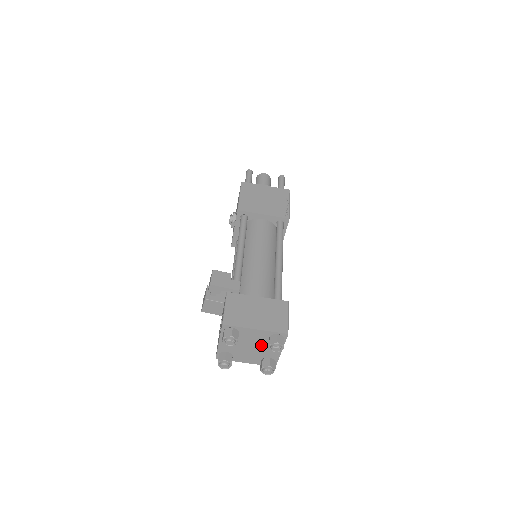
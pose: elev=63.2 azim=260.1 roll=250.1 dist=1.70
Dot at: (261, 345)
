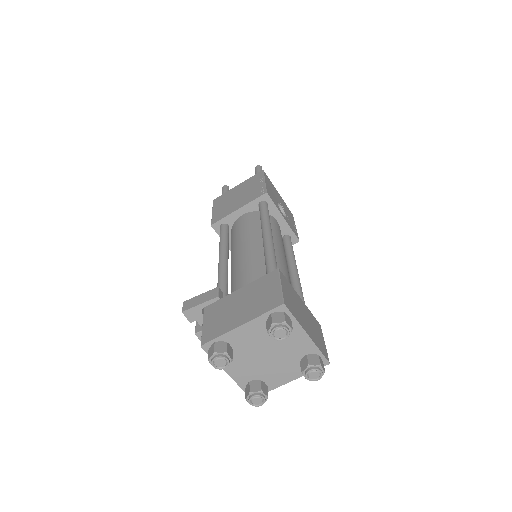
Dot at: (275, 344)
